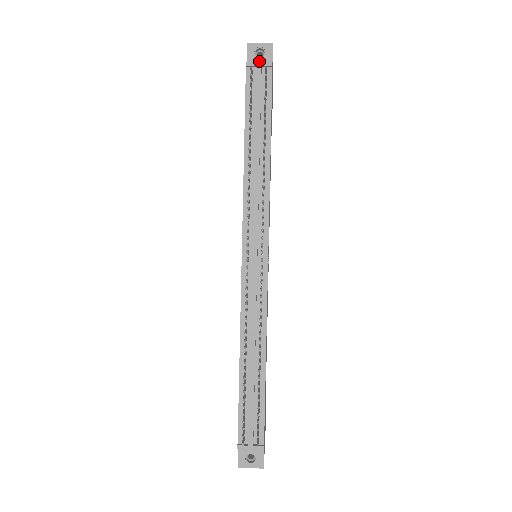
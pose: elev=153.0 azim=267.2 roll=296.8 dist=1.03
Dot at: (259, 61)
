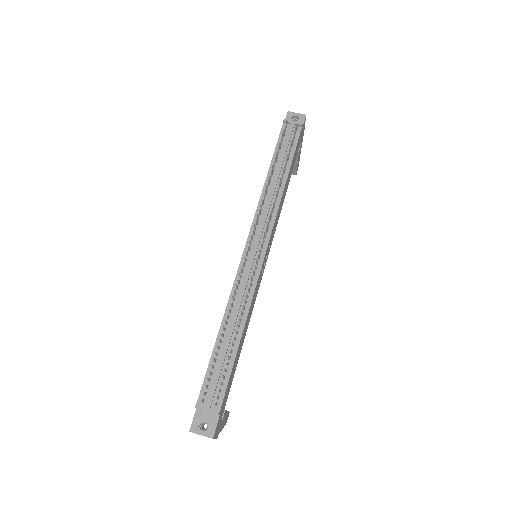
Dot at: occluded
